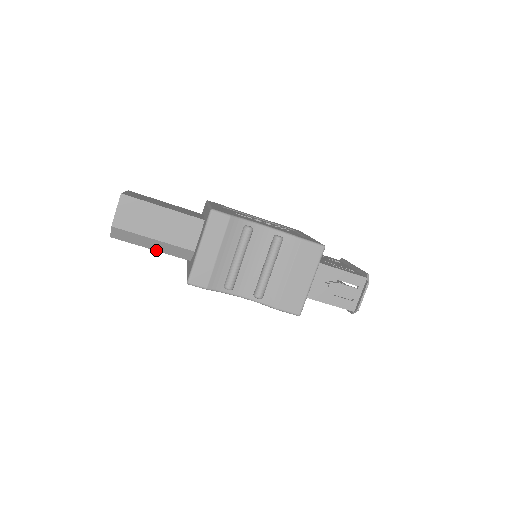
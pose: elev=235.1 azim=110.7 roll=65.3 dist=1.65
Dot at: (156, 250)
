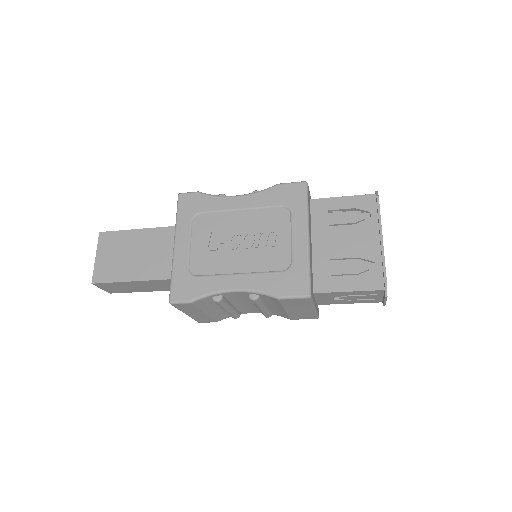
Dot at: occluded
